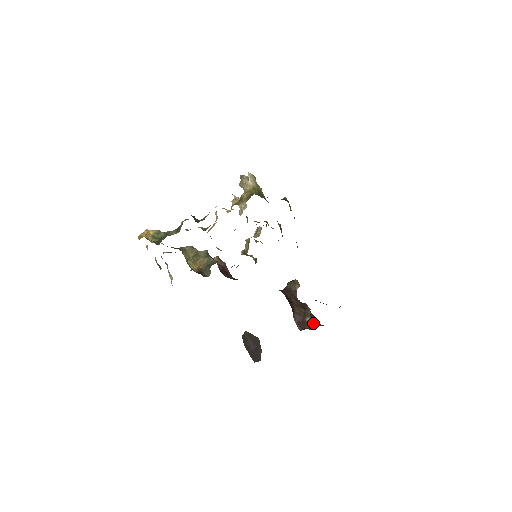
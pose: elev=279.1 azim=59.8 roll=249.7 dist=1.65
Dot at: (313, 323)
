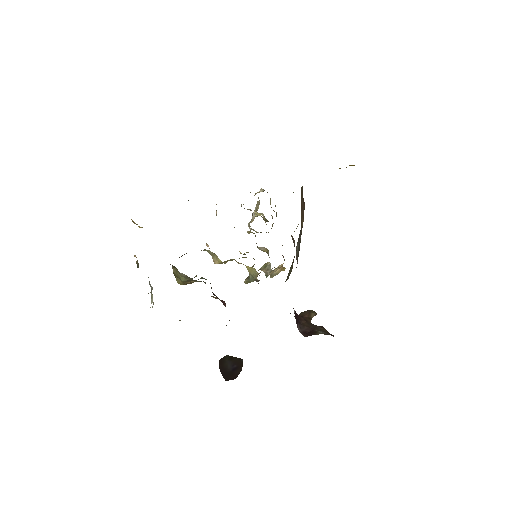
Dot at: (327, 334)
